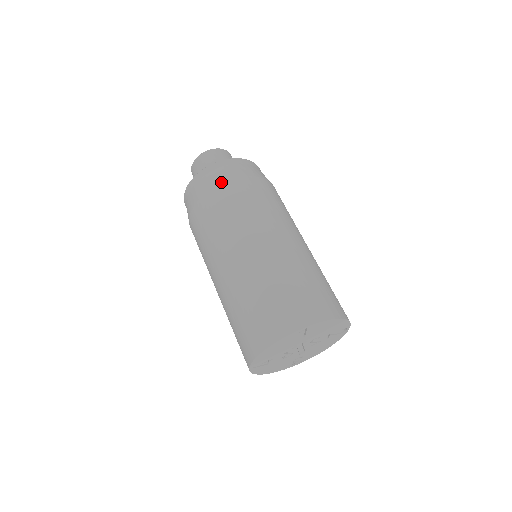
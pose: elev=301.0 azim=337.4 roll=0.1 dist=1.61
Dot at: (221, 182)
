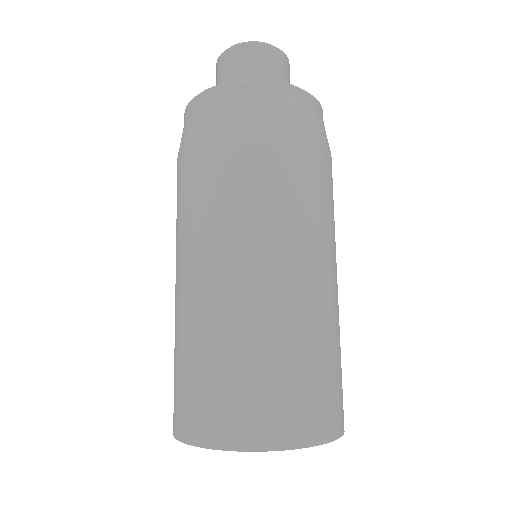
Dot at: (313, 135)
